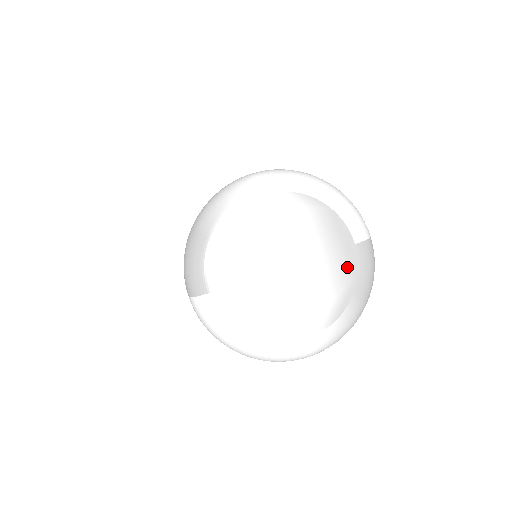
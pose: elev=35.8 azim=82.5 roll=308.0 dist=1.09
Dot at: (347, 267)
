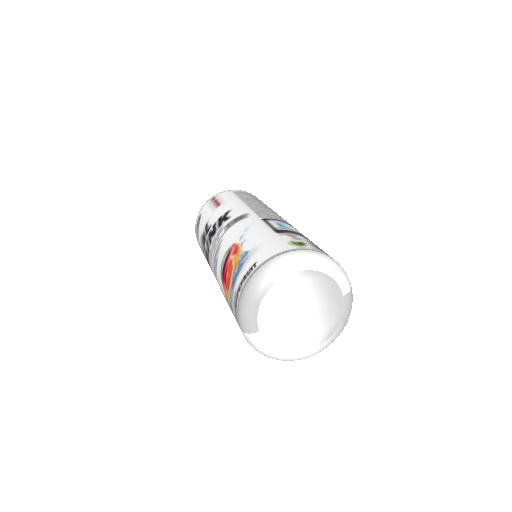
Dot at: (338, 309)
